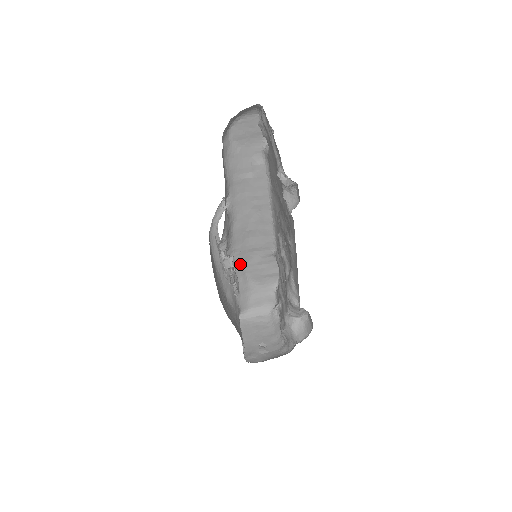
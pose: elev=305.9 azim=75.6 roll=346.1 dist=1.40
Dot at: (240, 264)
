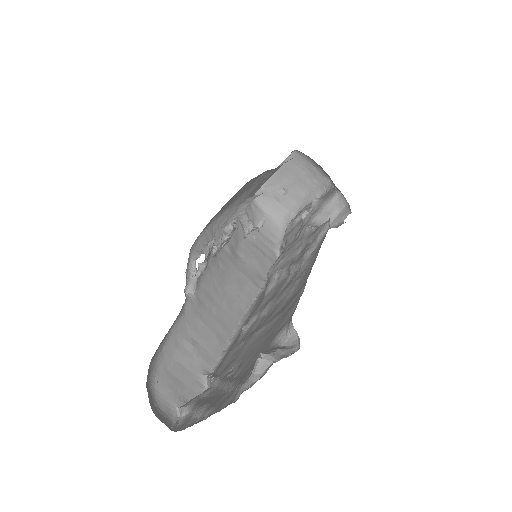
Dot at: occluded
